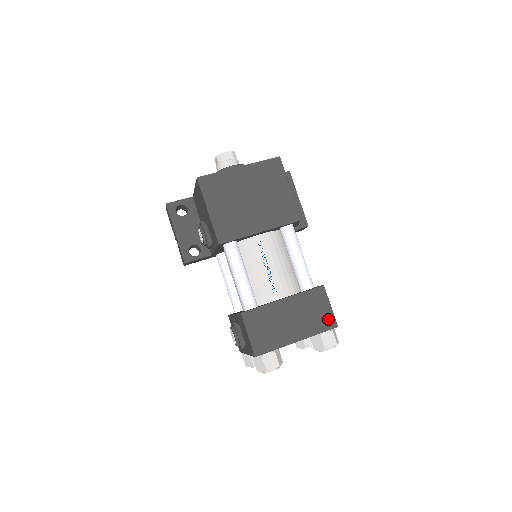
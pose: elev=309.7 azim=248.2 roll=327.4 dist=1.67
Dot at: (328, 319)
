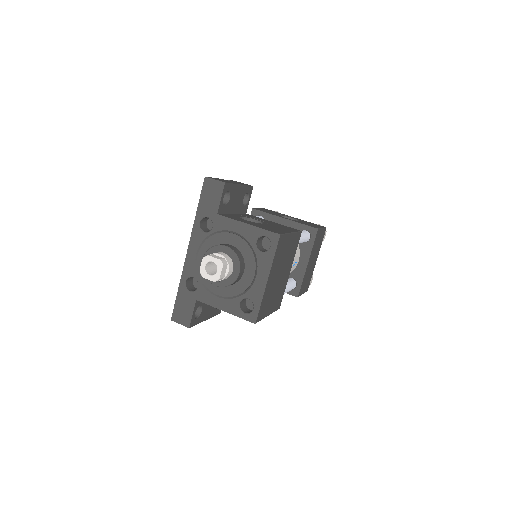
Dot at: (323, 234)
